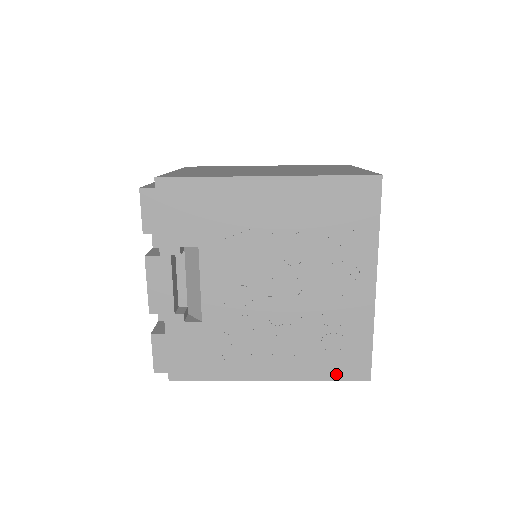
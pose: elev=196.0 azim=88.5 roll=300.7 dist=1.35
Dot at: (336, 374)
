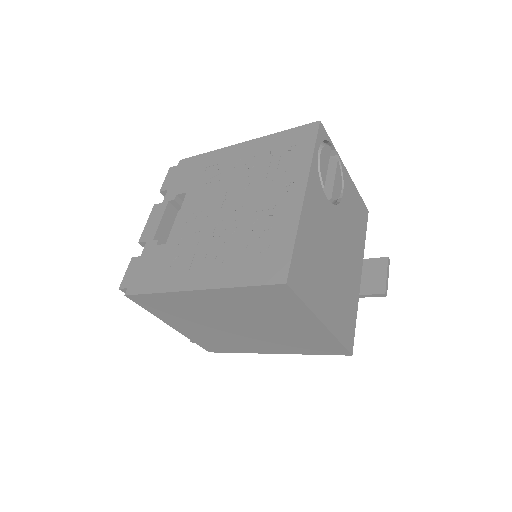
Dot at: (254, 279)
